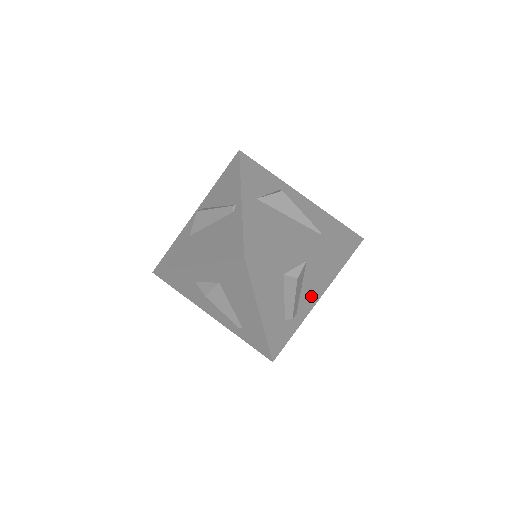
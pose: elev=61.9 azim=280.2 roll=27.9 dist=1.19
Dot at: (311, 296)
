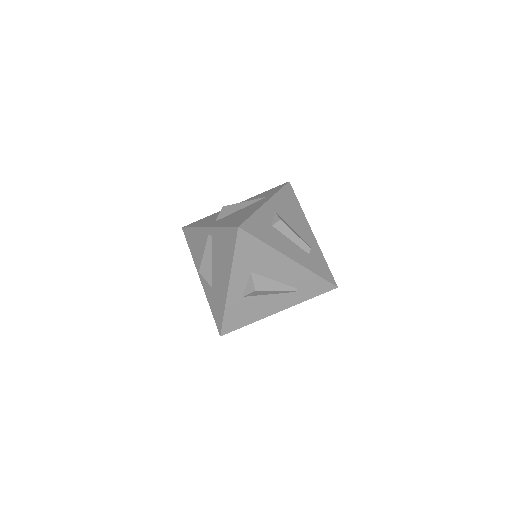
Dot at: (304, 231)
